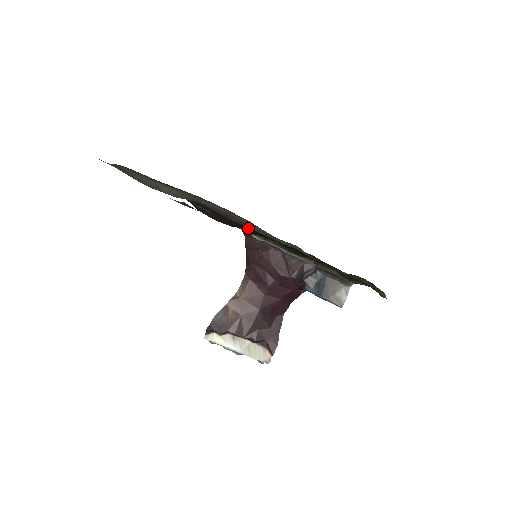
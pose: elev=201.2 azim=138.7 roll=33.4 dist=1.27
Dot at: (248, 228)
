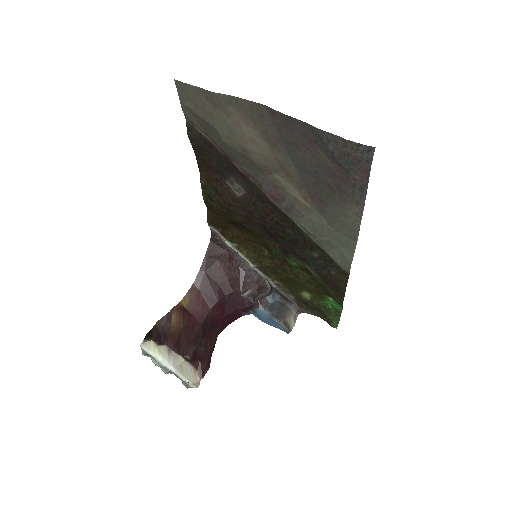
Dot at: (281, 220)
